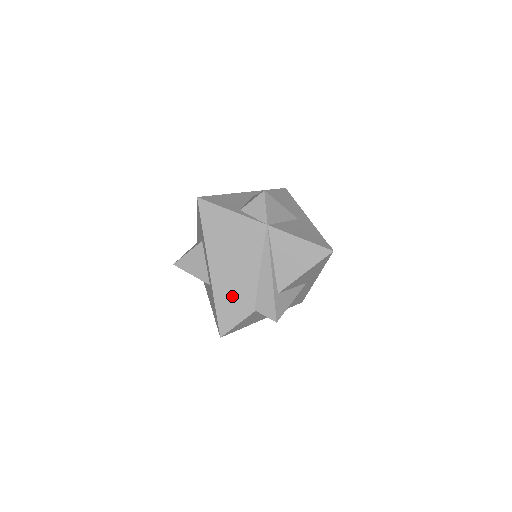
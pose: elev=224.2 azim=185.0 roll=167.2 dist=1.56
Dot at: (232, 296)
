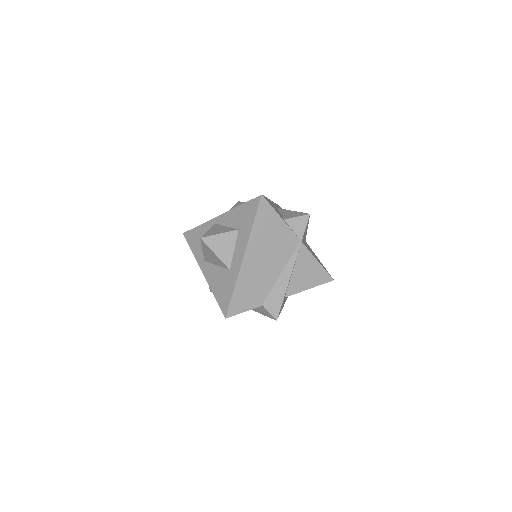
Dot at: (251, 287)
